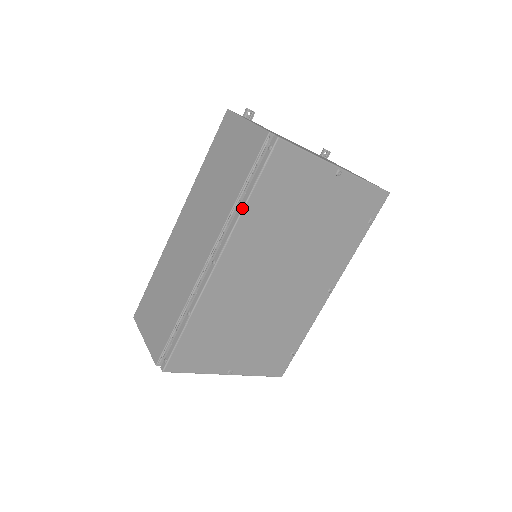
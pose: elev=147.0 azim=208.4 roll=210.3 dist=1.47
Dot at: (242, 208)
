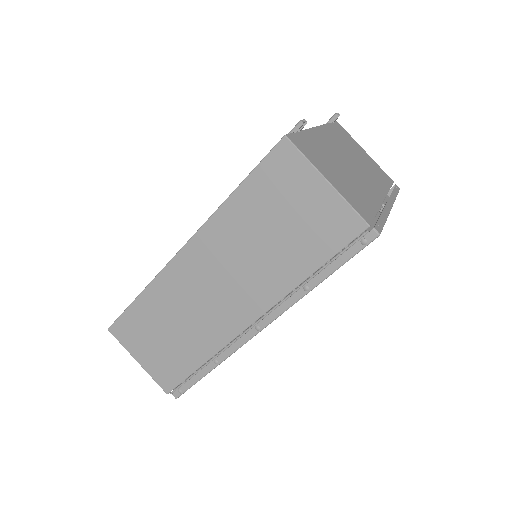
Dot at: (309, 291)
